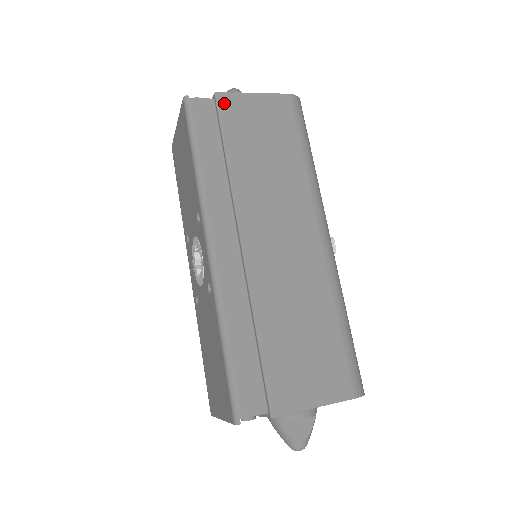
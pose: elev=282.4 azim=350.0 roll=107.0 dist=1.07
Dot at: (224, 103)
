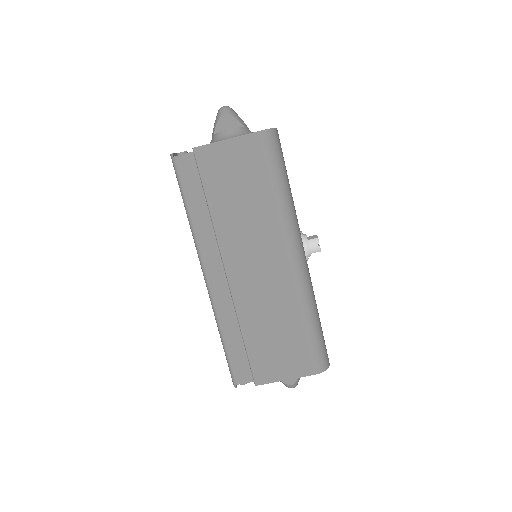
Dot at: (201, 157)
